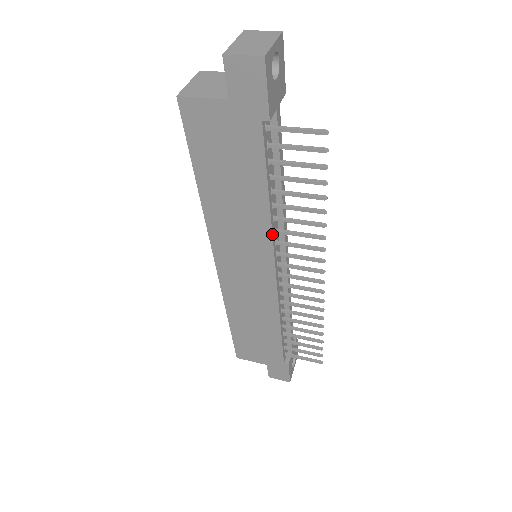
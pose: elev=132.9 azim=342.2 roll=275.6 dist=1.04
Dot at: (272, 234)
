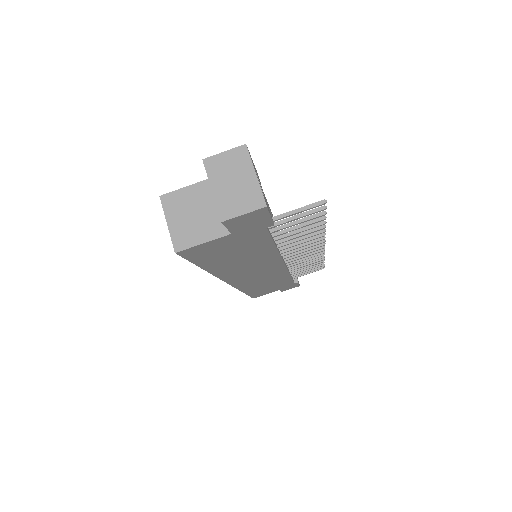
Dot at: (280, 256)
